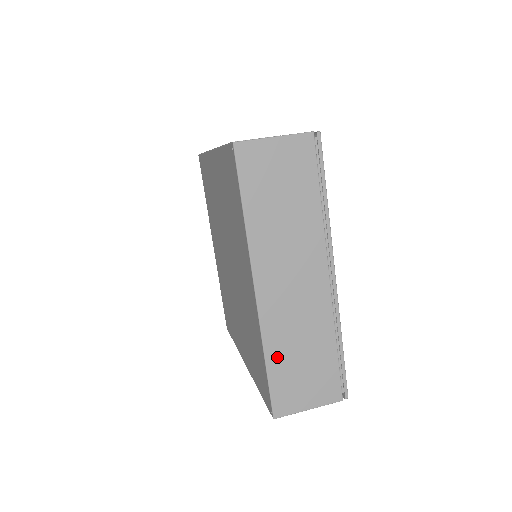
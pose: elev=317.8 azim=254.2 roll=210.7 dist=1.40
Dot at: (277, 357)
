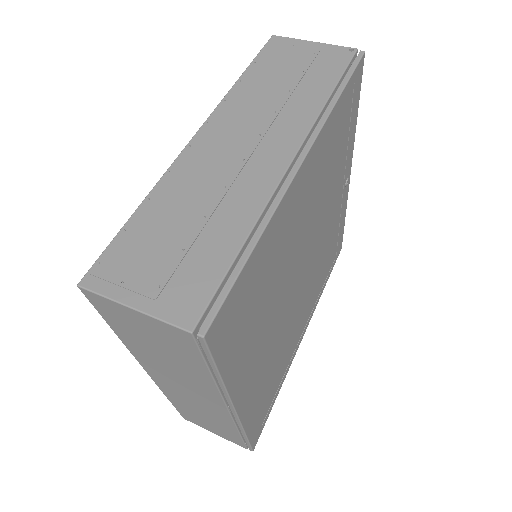
Dot at: (179, 405)
